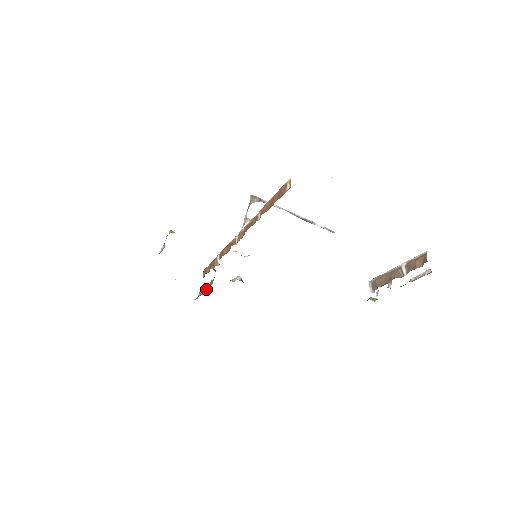
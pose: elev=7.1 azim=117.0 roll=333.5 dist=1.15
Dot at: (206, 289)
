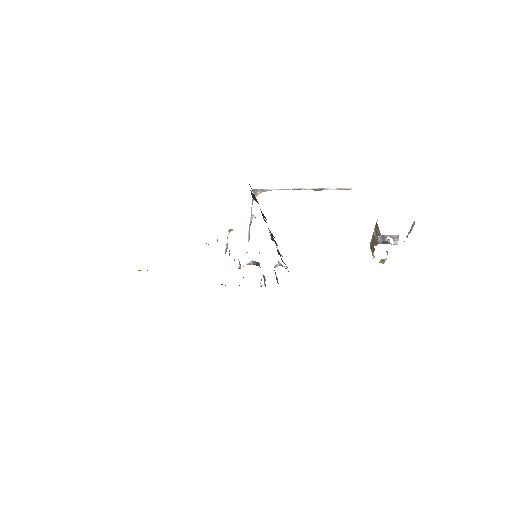
Dot at: occluded
